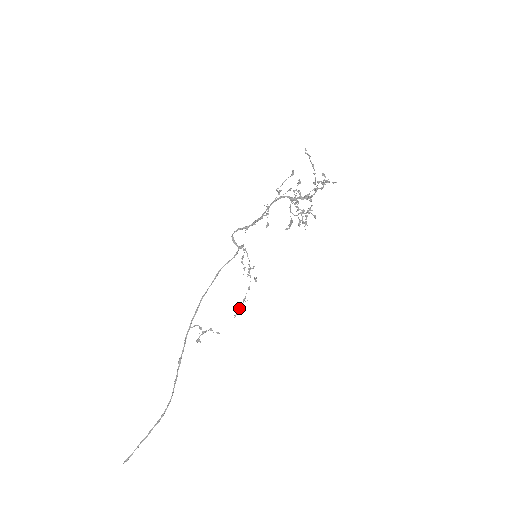
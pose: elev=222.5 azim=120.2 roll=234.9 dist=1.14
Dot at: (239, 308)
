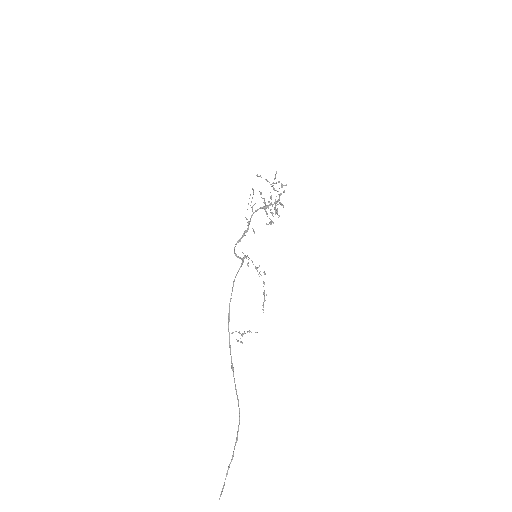
Dot at: (263, 302)
